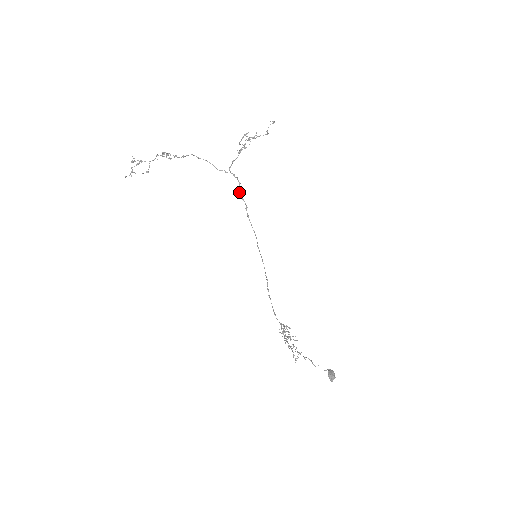
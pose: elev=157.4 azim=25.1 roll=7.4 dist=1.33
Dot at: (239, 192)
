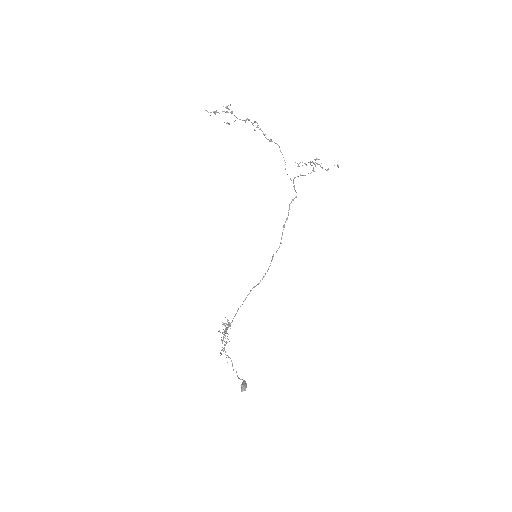
Dot at: occluded
